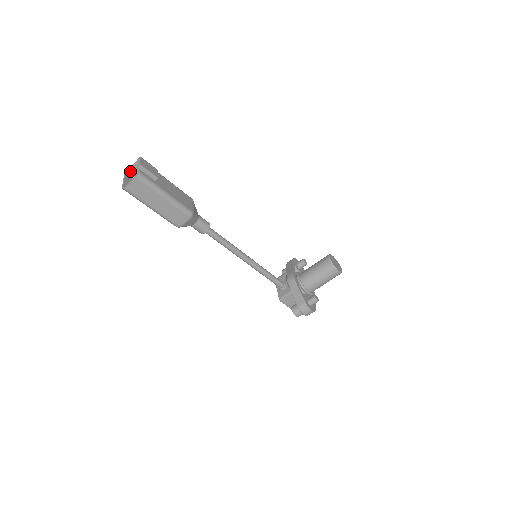
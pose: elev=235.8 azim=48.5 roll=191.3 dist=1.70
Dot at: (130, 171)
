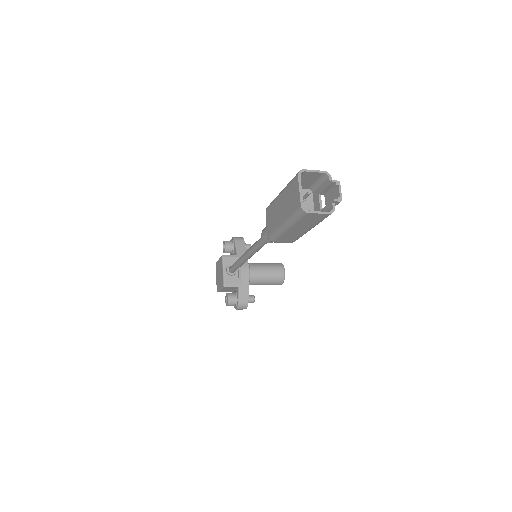
Dot at: (304, 172)
